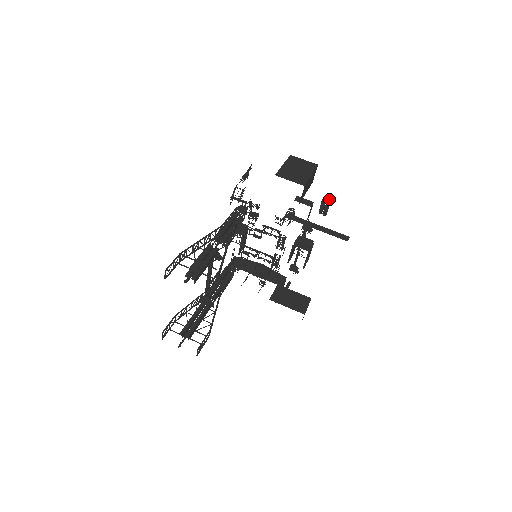
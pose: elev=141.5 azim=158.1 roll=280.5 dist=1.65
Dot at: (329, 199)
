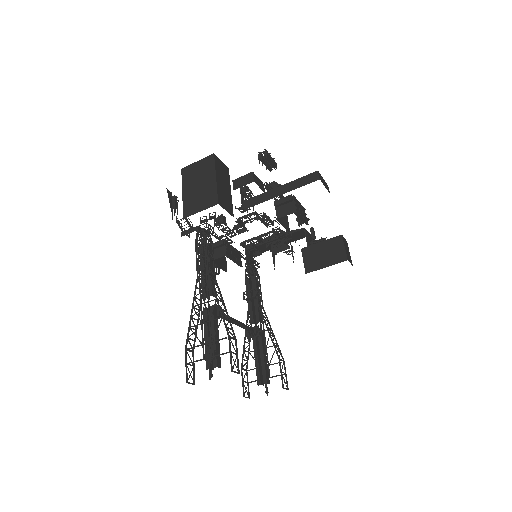
Dot at: (264, 152)
